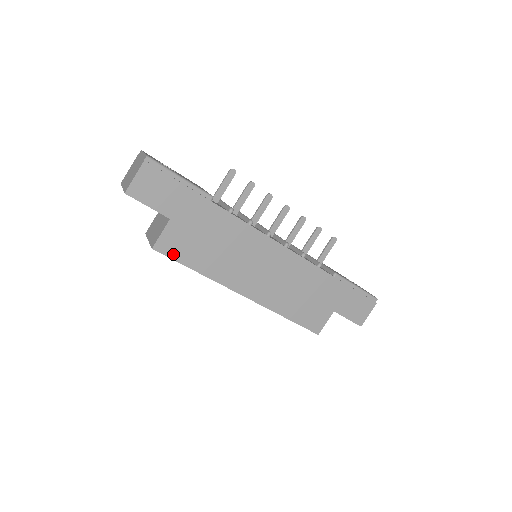
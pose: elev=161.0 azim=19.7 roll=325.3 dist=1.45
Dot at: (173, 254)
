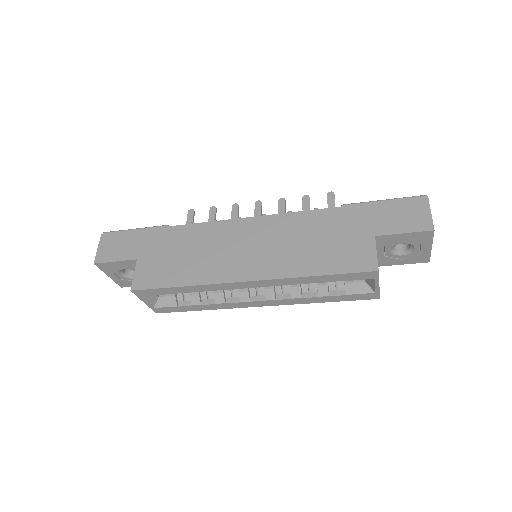
Dot at: (152, 284)
